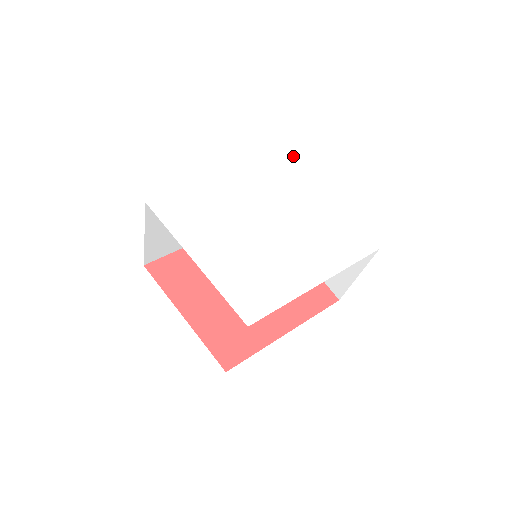
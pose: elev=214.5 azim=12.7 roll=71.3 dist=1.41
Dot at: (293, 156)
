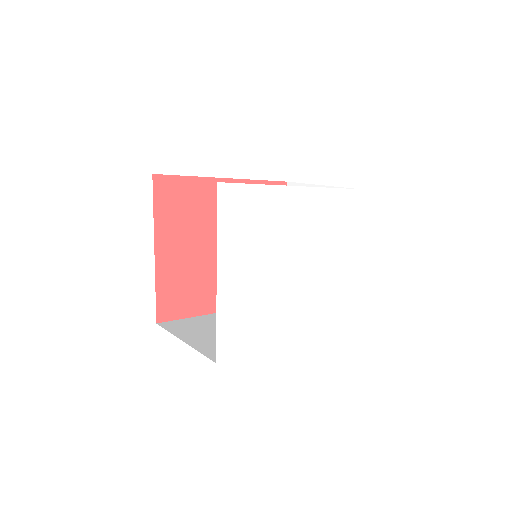
Dot at: occluded
